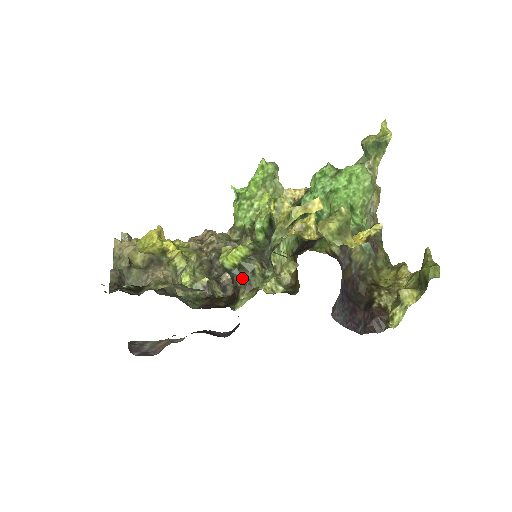
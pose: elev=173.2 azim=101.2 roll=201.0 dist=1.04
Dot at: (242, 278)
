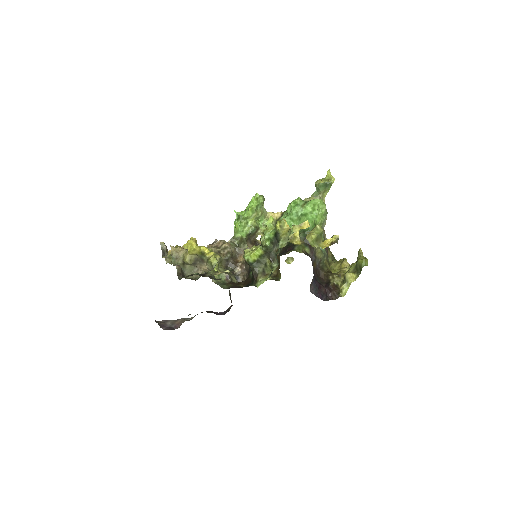
Dot at: (259, 268)
